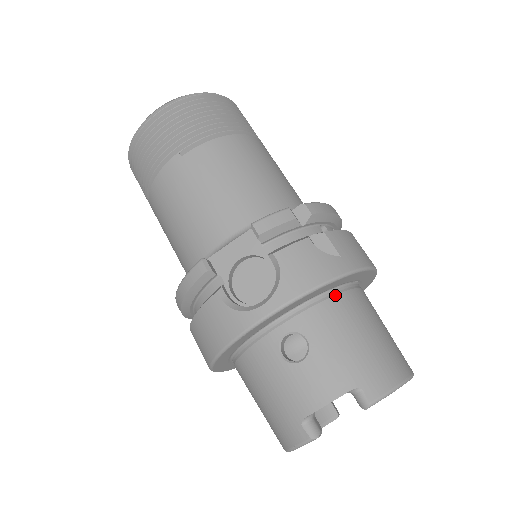
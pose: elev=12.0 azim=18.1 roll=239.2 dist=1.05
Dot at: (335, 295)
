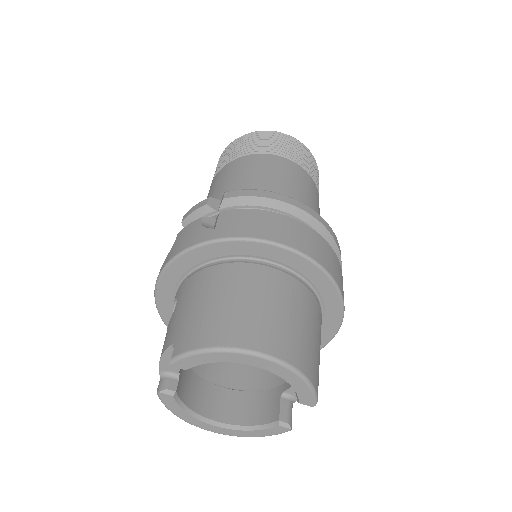
Dot at: (212, 266)
